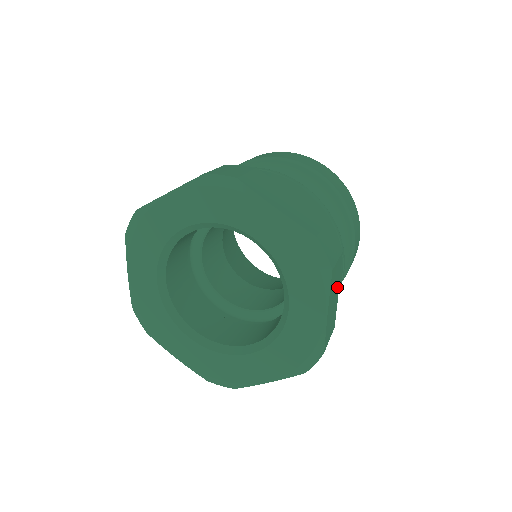
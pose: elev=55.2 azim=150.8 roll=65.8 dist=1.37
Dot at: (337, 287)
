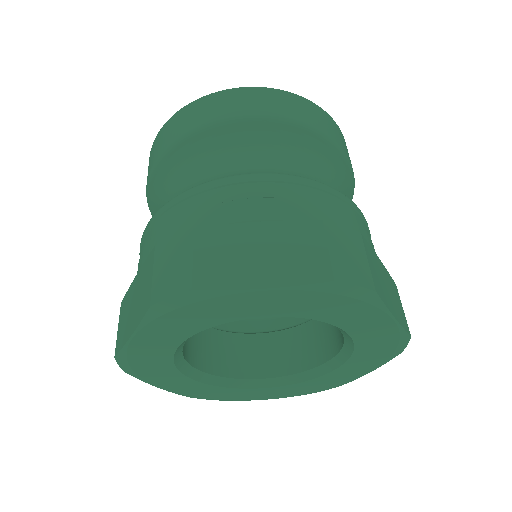
Dot at: occluded
